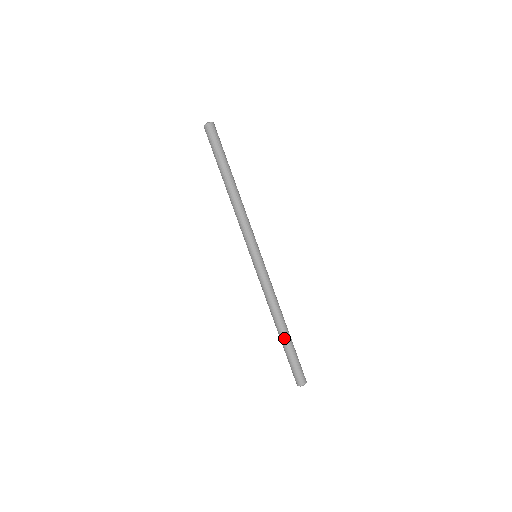
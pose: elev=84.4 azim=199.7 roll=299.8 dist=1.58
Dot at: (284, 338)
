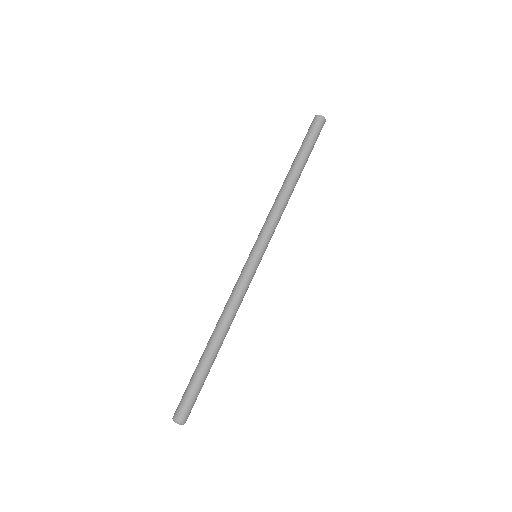
Dot at: (203, 353)
